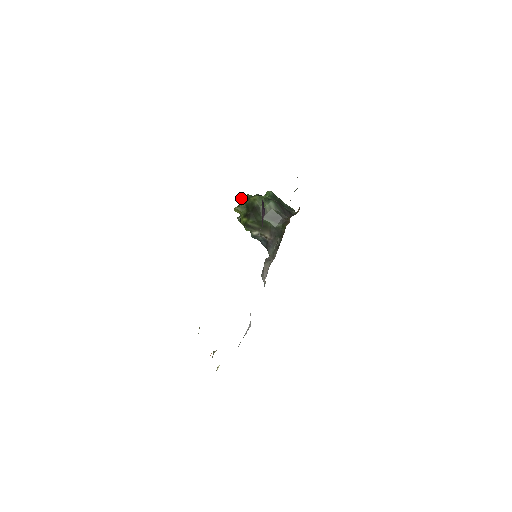
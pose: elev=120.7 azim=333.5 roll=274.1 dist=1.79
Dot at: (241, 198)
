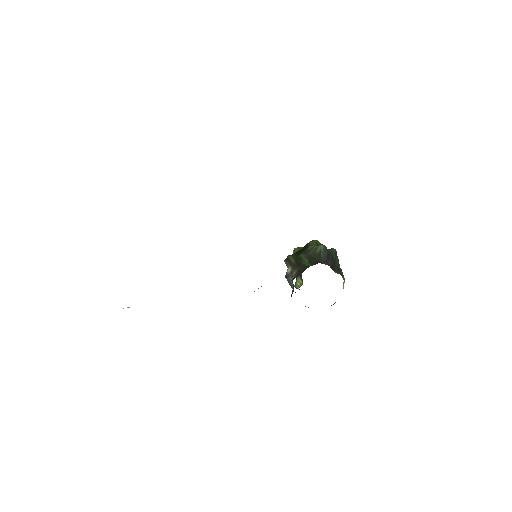
Dot at: occluded
